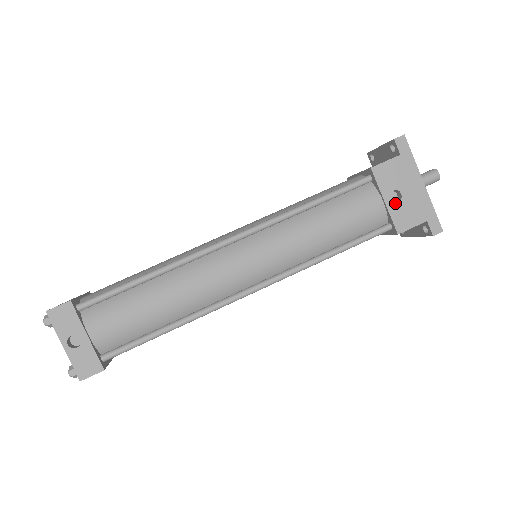
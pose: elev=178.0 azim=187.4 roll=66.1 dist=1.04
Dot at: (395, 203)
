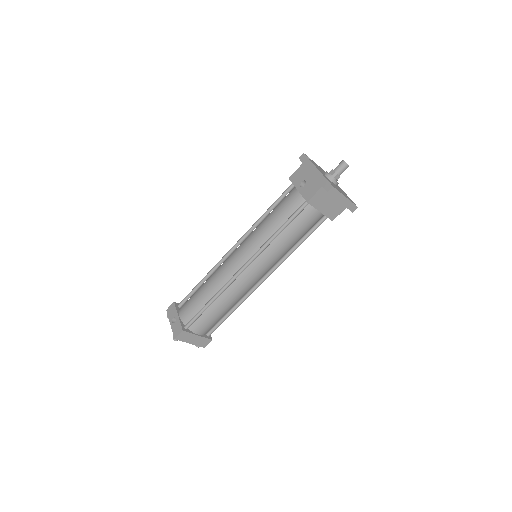
Dot at: (303, 187)
